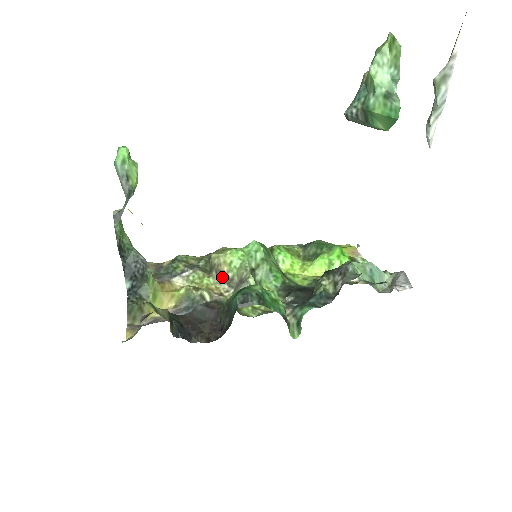
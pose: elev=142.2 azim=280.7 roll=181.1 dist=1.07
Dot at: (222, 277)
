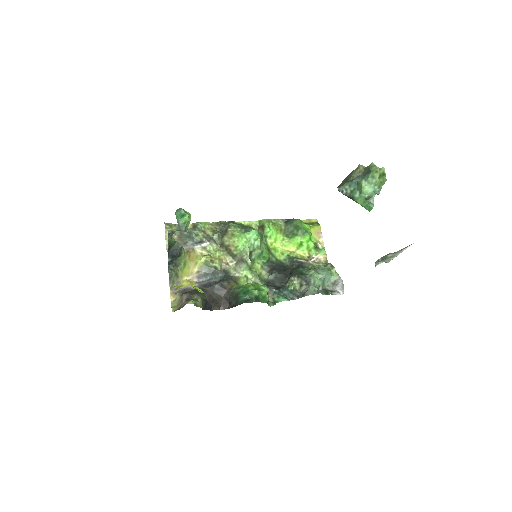
Dot at: (229, 252)
